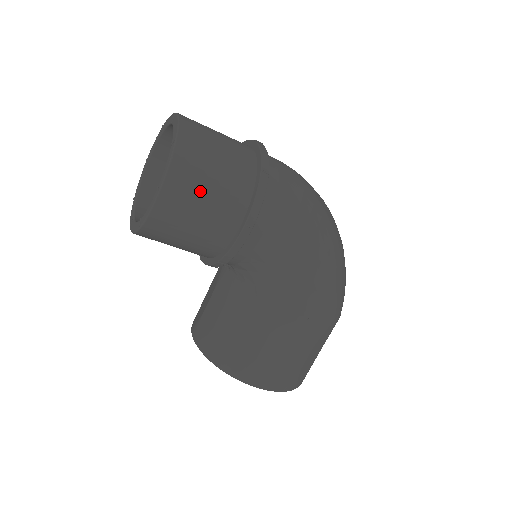
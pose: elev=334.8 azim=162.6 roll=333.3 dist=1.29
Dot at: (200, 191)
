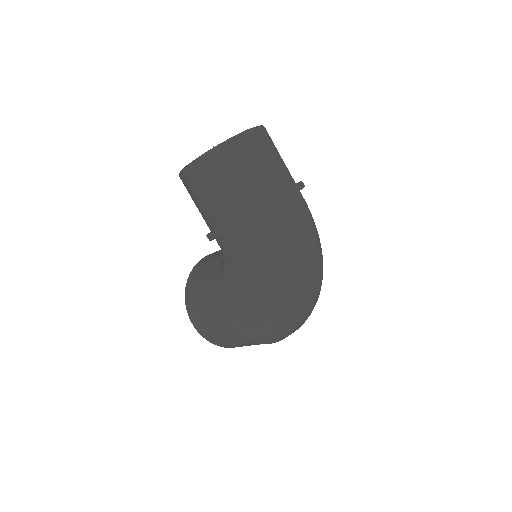
Dot at: (204, 188)
